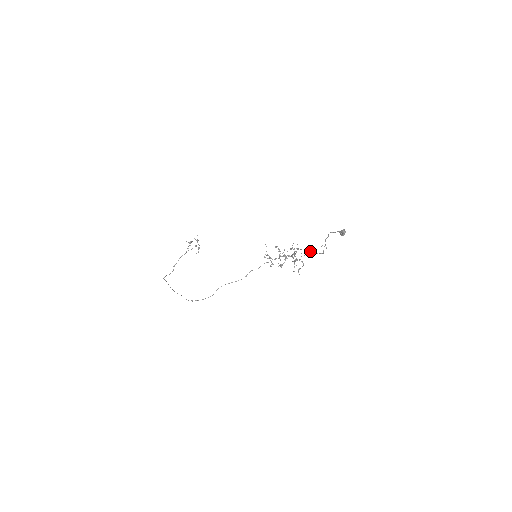
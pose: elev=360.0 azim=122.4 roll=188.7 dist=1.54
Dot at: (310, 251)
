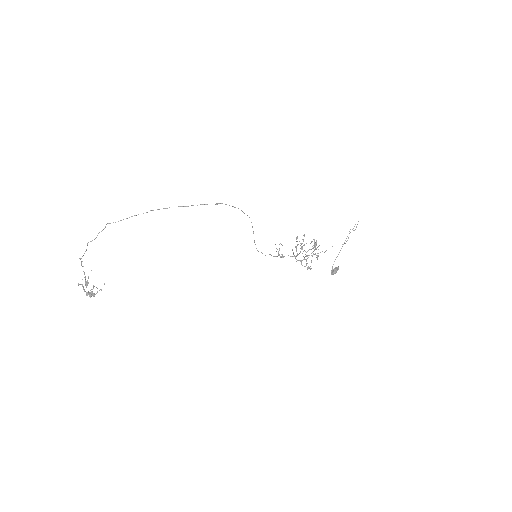
Dot at: occluded
